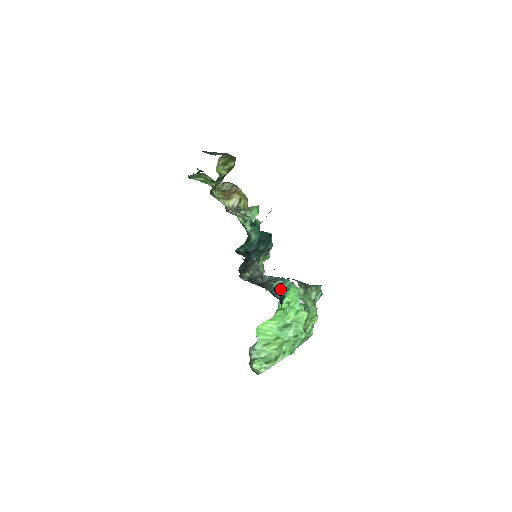
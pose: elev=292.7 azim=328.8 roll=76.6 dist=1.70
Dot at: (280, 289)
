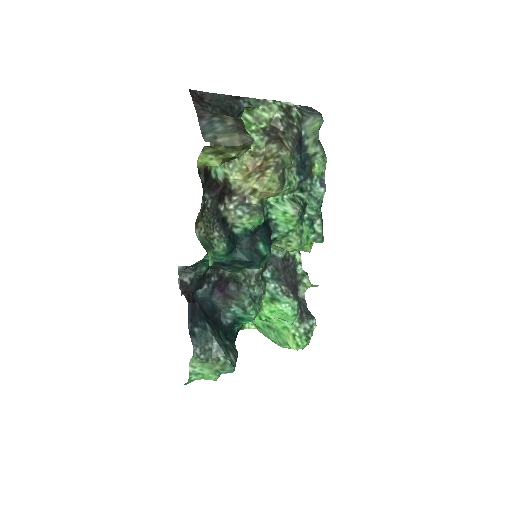
Dot at: (238, 315)
